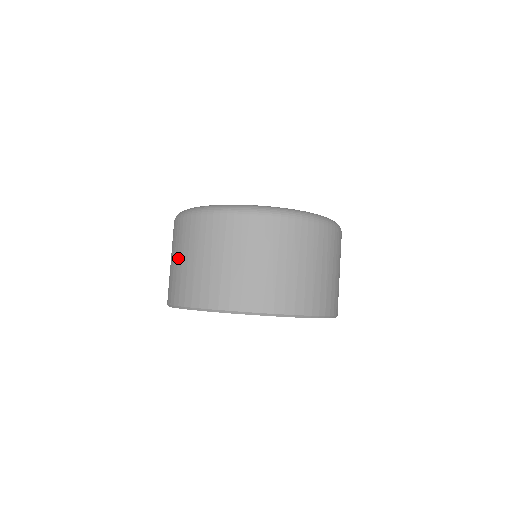
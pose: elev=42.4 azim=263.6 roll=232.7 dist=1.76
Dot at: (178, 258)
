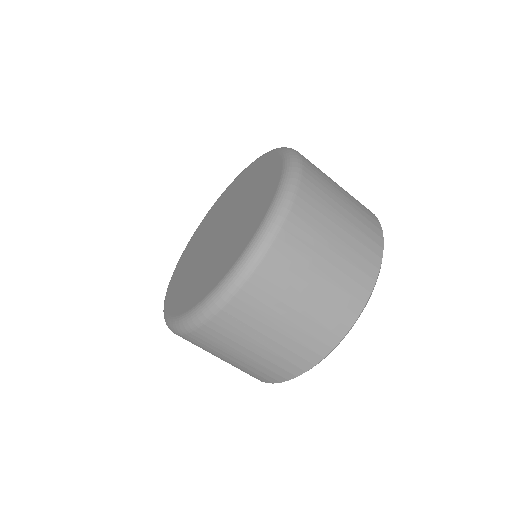
Dot at: occluded
